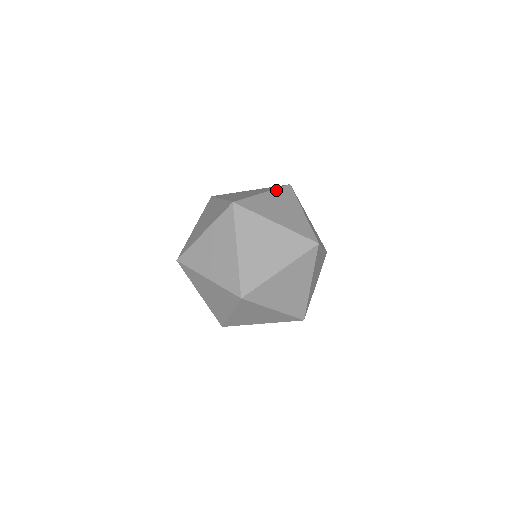
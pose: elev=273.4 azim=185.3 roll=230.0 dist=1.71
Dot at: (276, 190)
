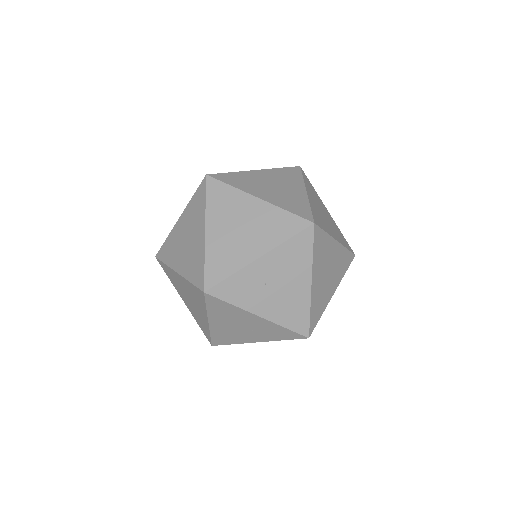
Dot at: (208, 208)
